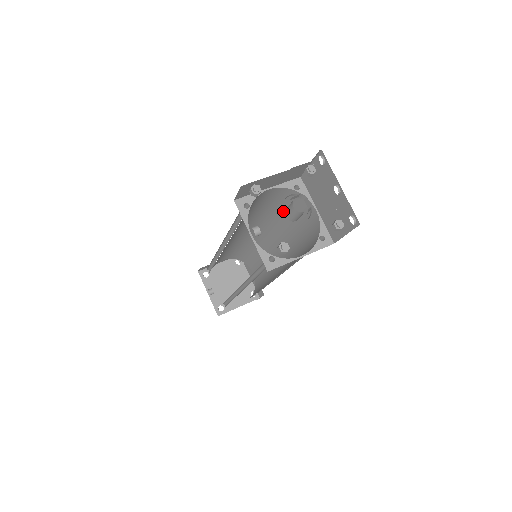
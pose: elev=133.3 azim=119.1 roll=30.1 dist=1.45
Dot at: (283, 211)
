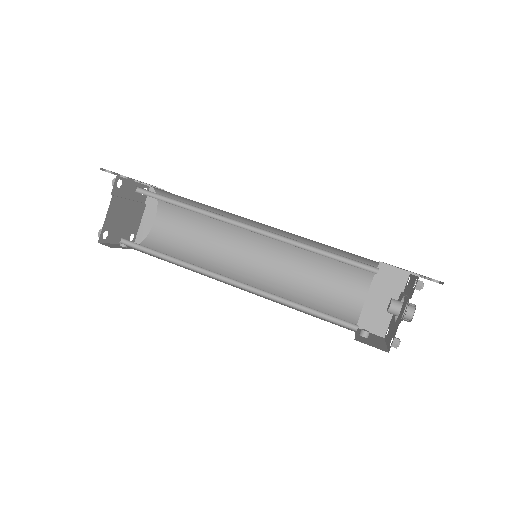
Dot at: (326, 254)
